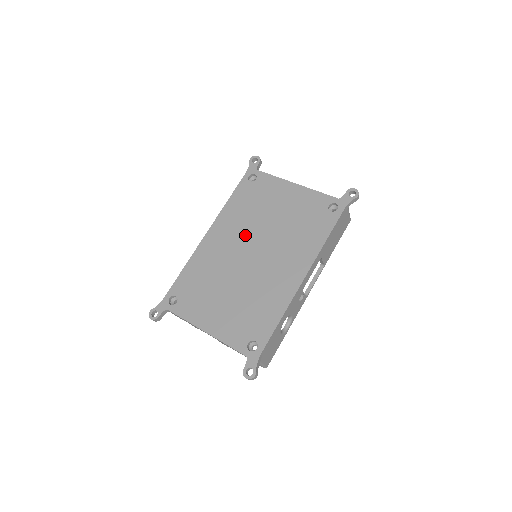
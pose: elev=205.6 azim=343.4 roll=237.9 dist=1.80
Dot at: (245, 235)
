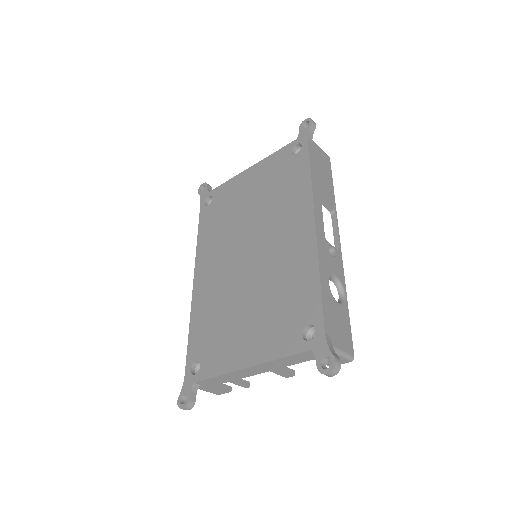
Dot at: (230, 246)
